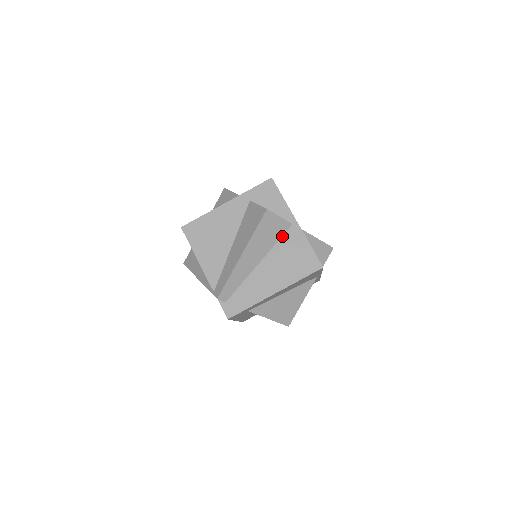
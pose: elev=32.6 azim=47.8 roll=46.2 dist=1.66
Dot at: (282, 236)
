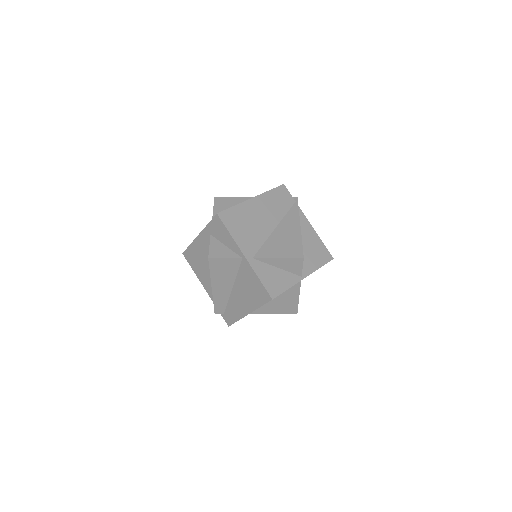
Dot at: (239, 268)
